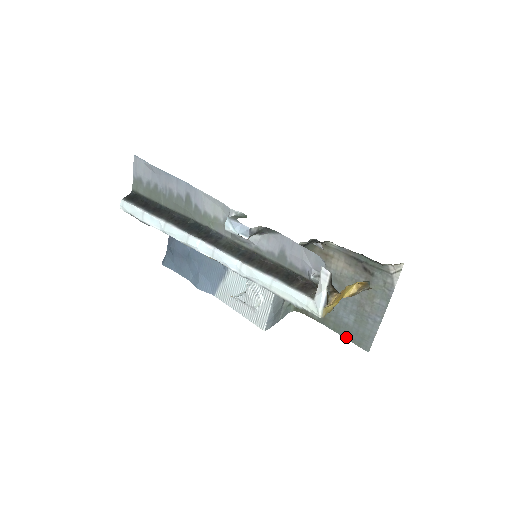
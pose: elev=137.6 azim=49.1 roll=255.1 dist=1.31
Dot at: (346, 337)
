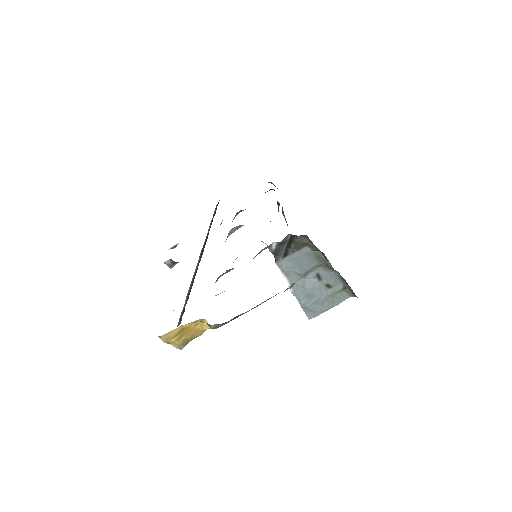
Dot at: occluded
